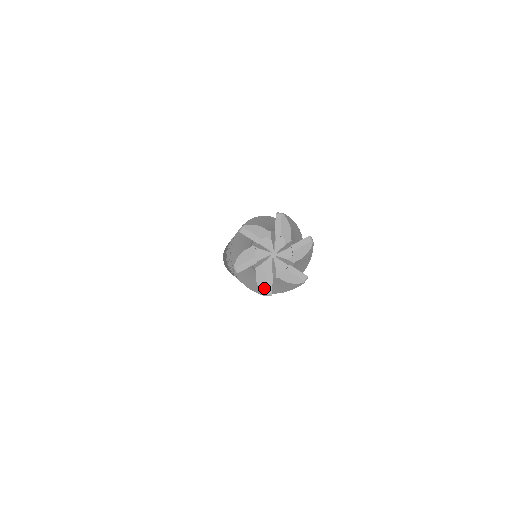
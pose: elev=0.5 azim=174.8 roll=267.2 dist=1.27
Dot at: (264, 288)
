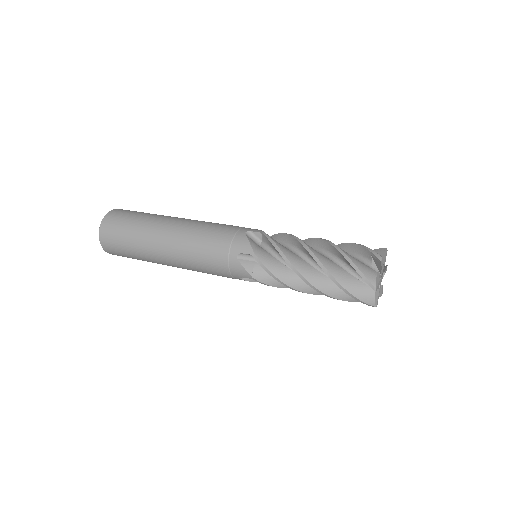
Dot at: (381, 295)
